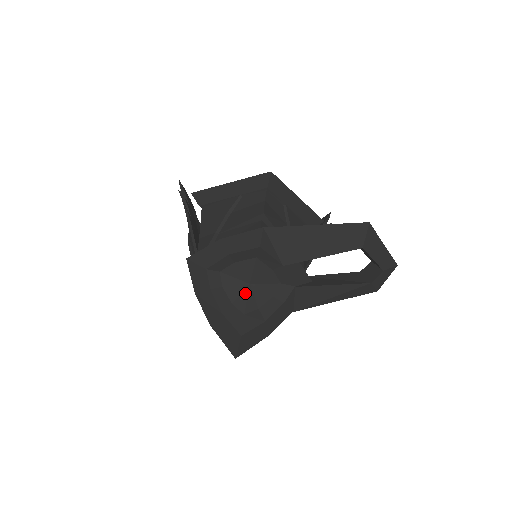
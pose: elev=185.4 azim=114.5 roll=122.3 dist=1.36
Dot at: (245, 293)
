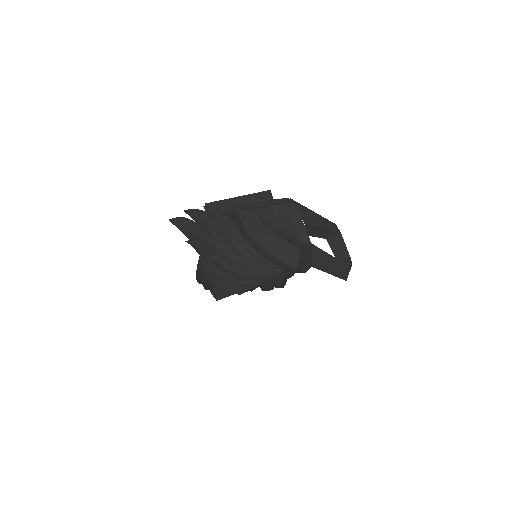
Dot at: (285, 236)
